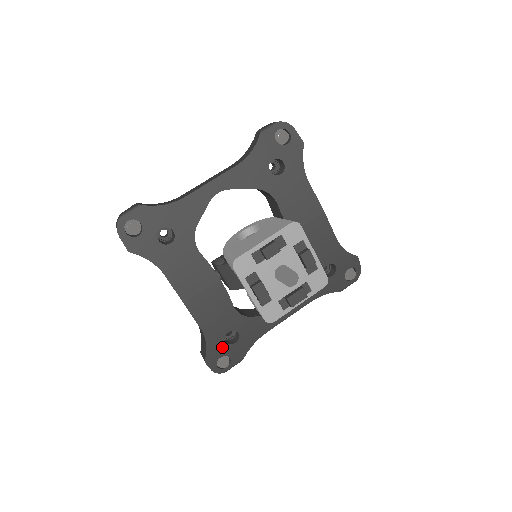
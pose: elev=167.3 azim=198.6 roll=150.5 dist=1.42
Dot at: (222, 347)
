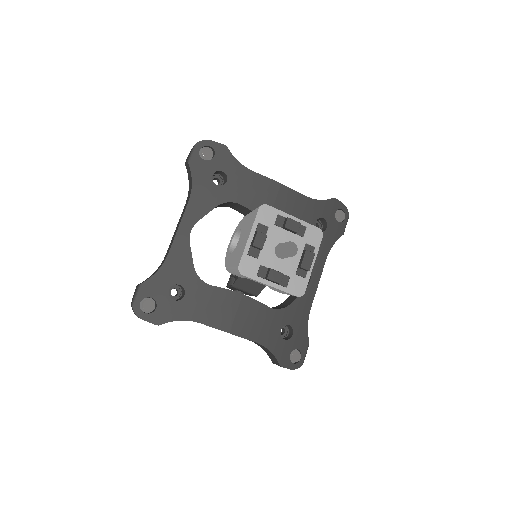
Dot at: (285, 345)
